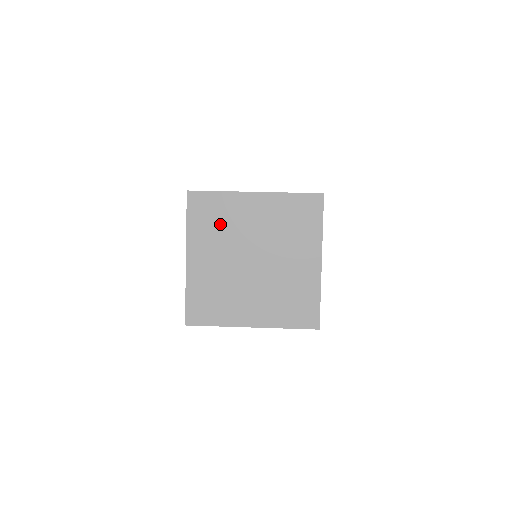
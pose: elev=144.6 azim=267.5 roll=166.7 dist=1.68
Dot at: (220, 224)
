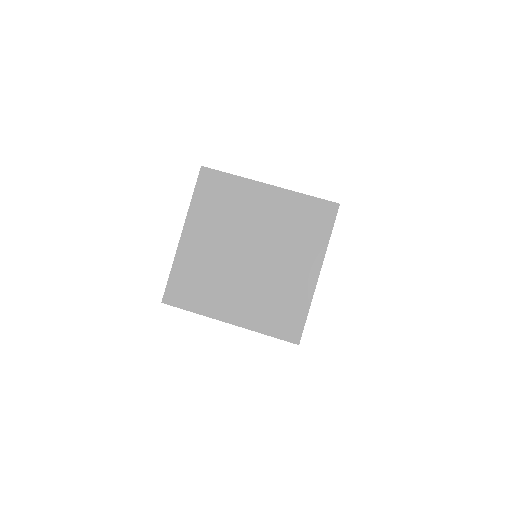
Dot at: occluded
